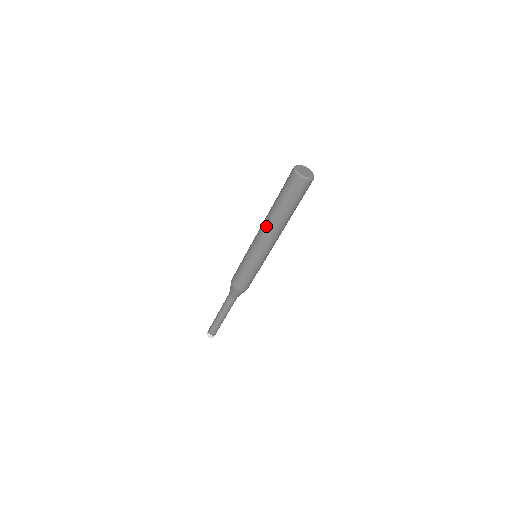
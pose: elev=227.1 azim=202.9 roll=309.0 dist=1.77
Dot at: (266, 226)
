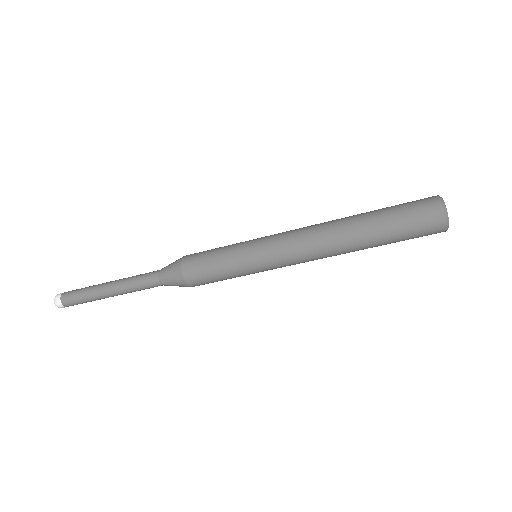
Dot at: (325, 232)
